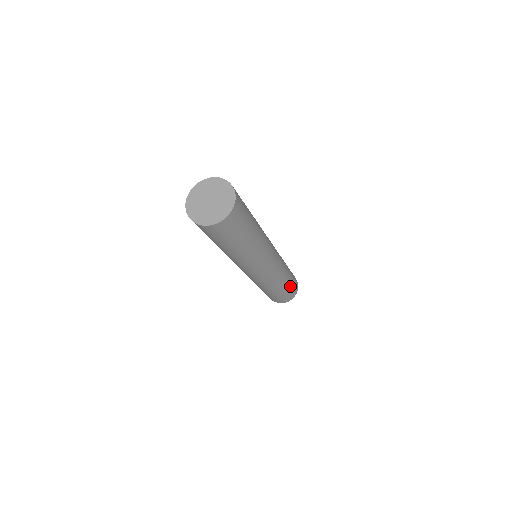
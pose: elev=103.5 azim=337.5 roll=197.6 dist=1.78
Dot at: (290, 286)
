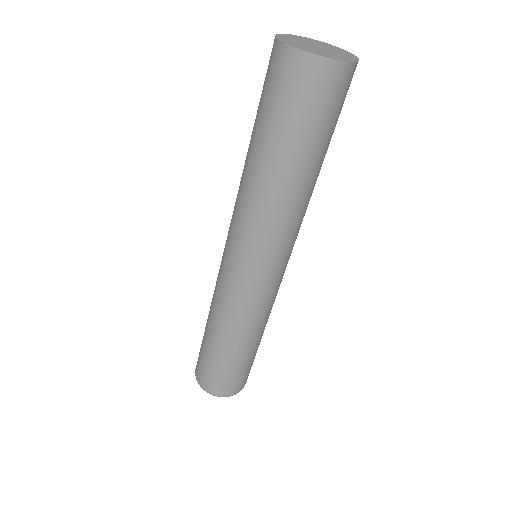
Dot at: (242, 365)
